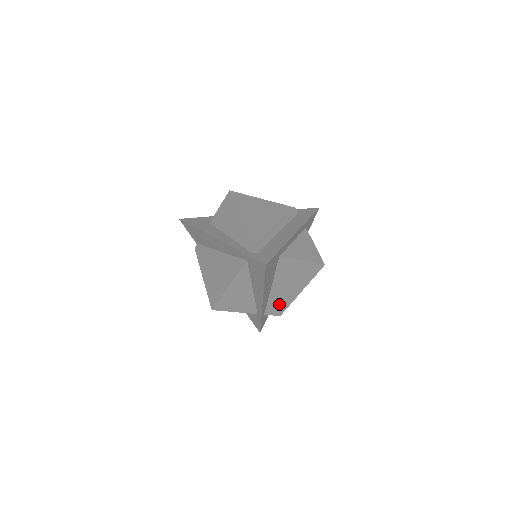
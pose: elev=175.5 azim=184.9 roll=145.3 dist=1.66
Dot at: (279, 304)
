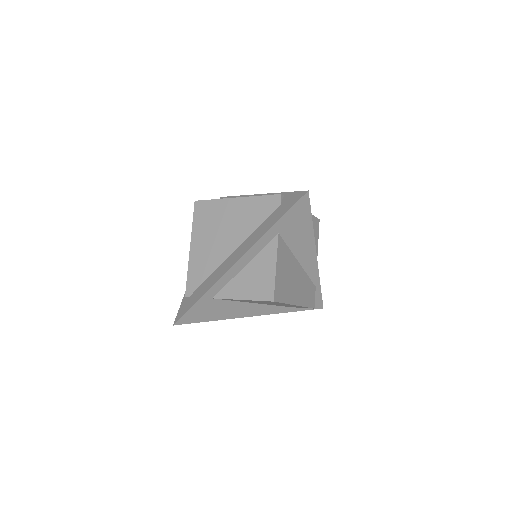
Dot at: (292, 306)
